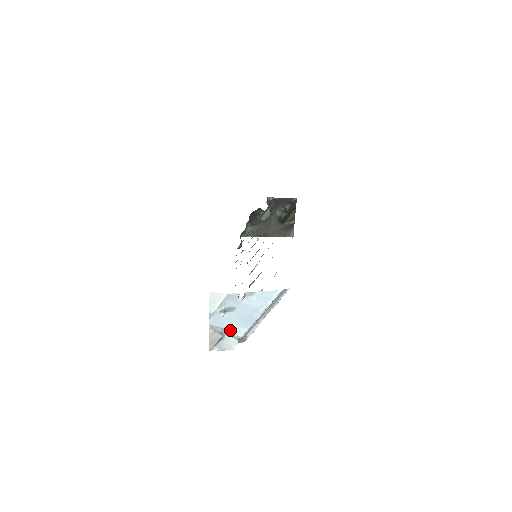
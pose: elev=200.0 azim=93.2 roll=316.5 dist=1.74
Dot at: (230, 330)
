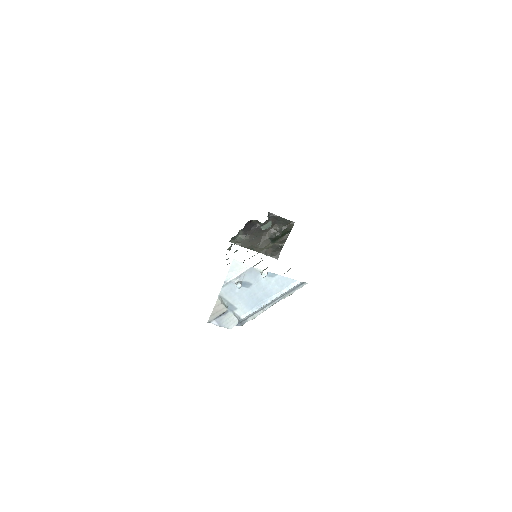
Dot at: (235, 307)
